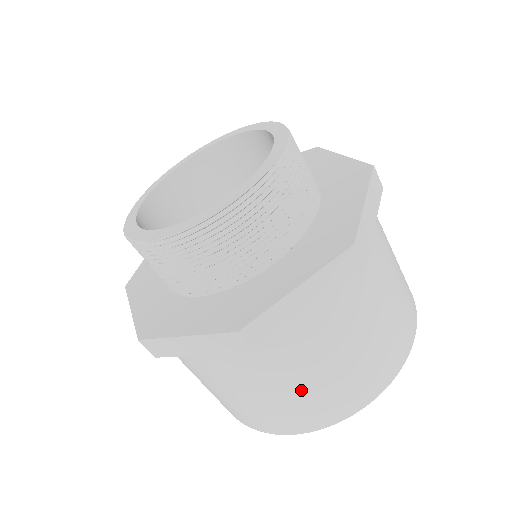
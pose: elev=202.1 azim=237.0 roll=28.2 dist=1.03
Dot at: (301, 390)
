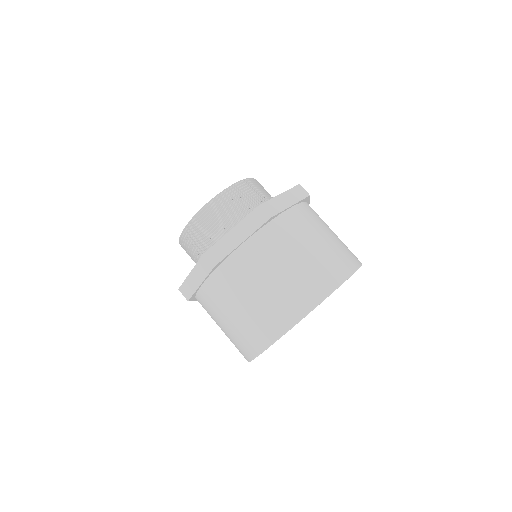
Dot at: (226, 331)
